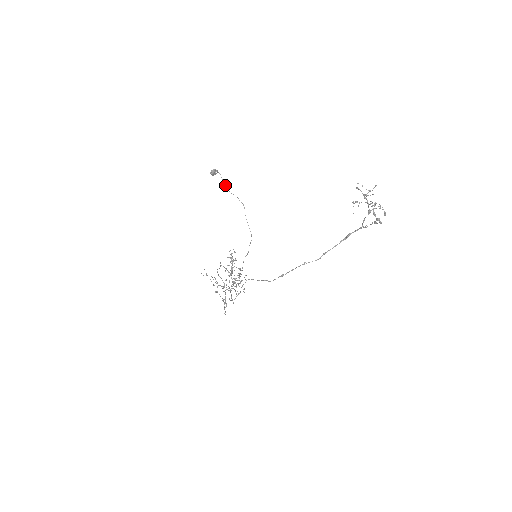
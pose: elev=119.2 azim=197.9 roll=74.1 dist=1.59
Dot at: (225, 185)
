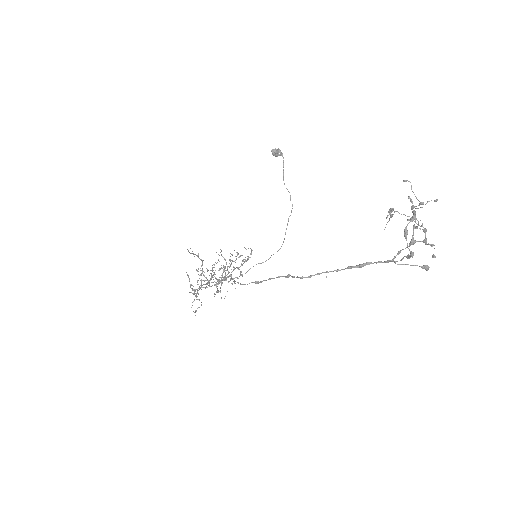
Dot at: (283, 174)
